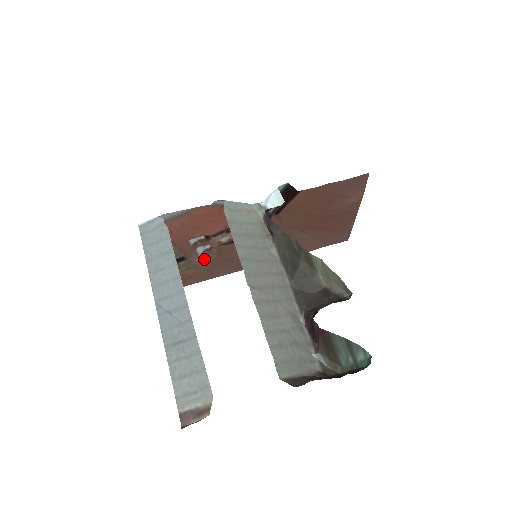
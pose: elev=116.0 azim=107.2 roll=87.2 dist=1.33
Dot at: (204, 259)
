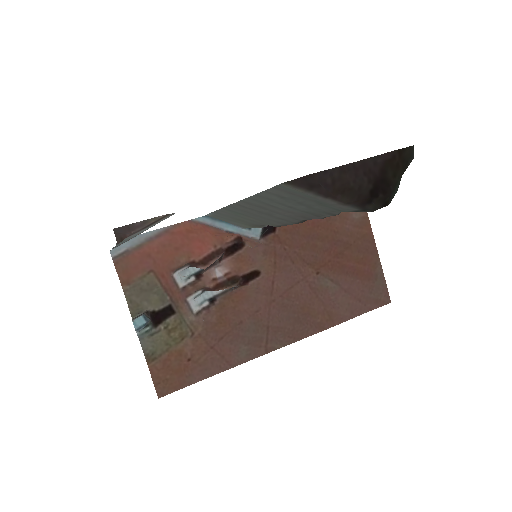
Dot at: (202, 320)
